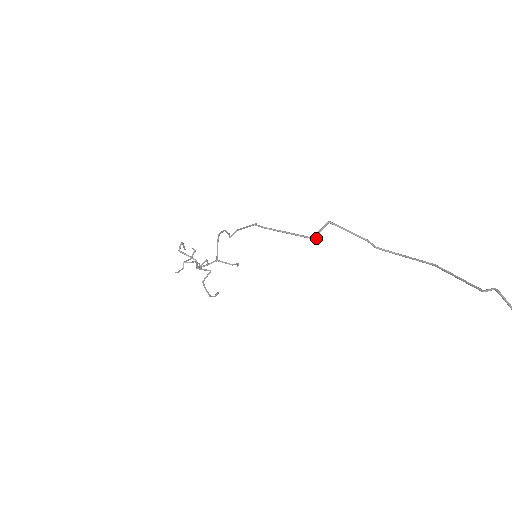
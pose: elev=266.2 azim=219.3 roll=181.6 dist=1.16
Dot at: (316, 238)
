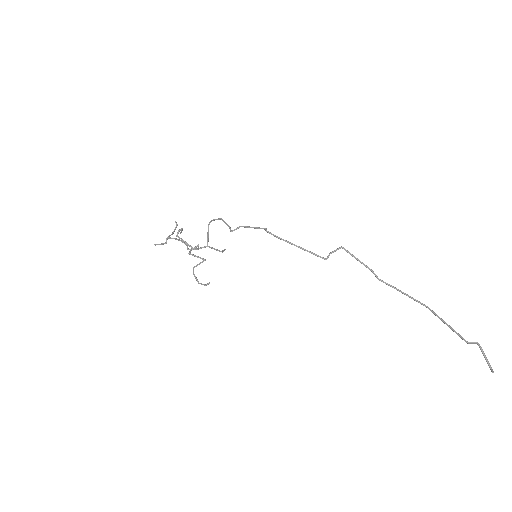
Dot at: (325, 258)
